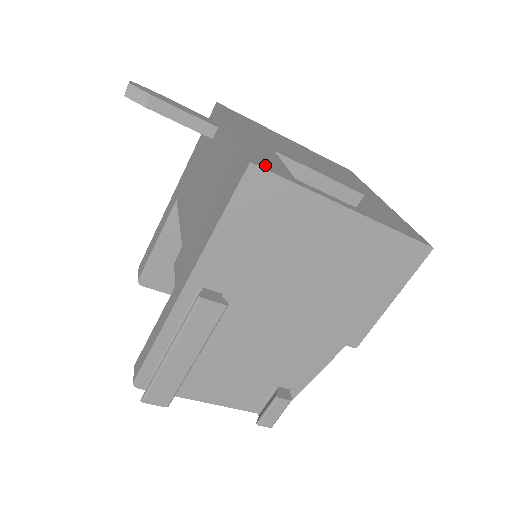
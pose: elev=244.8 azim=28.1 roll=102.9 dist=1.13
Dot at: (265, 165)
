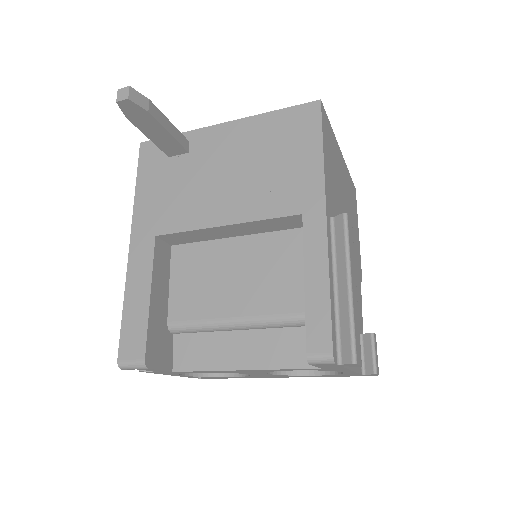
Dot at: occluded
